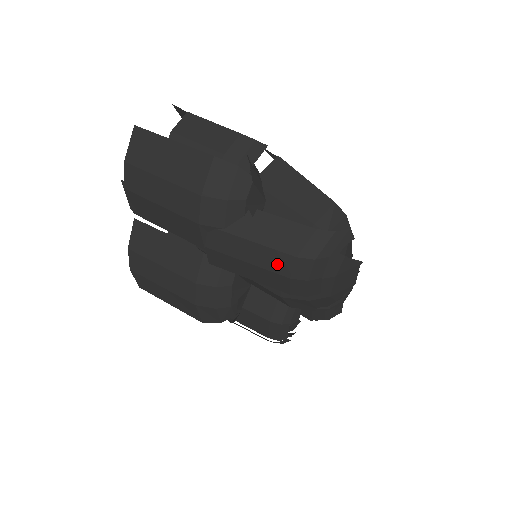
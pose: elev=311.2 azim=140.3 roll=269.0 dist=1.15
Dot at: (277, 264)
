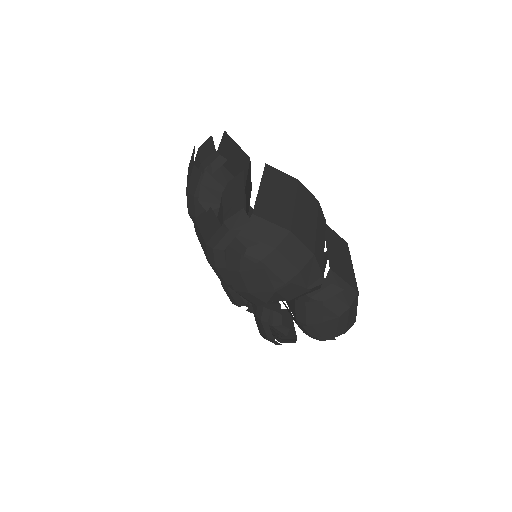
Dot at: (205, 249)
